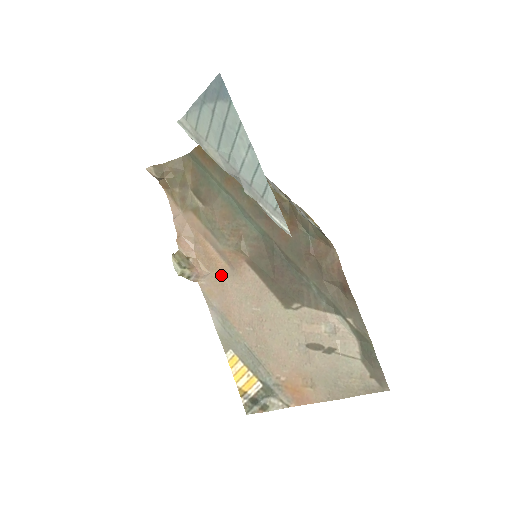
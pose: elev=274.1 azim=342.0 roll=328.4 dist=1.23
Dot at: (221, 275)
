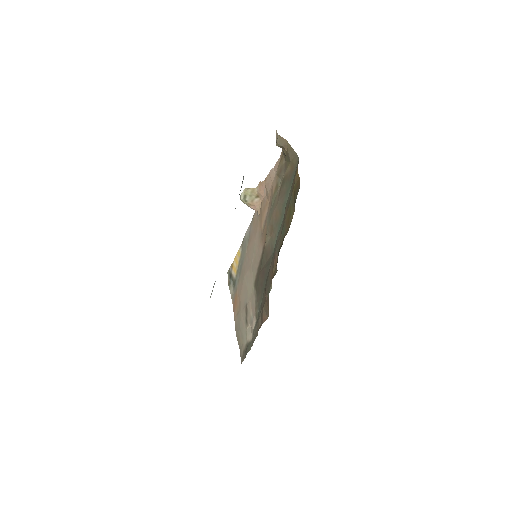
Dot at: (259, 227)
